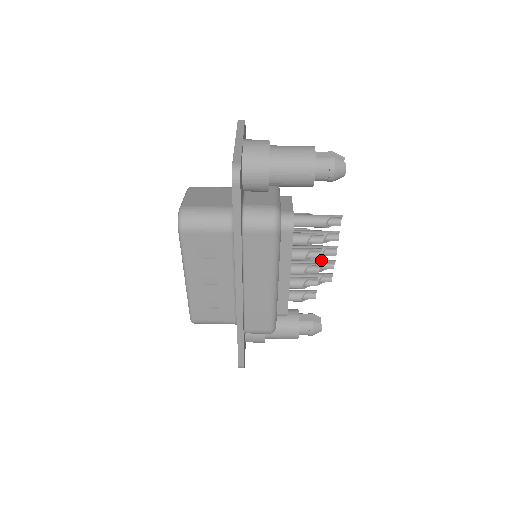
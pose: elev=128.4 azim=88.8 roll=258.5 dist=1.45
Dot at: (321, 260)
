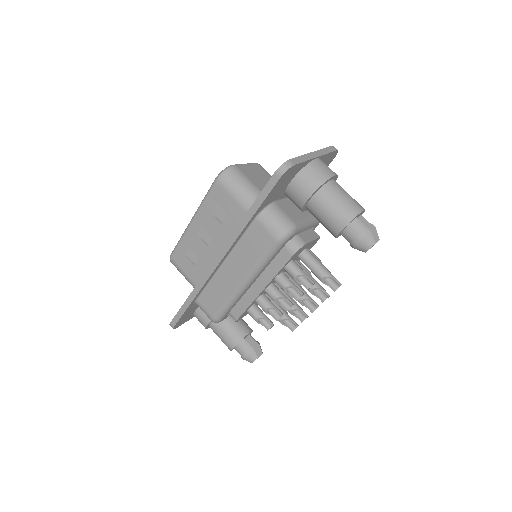
Dot at: (298, 305)
